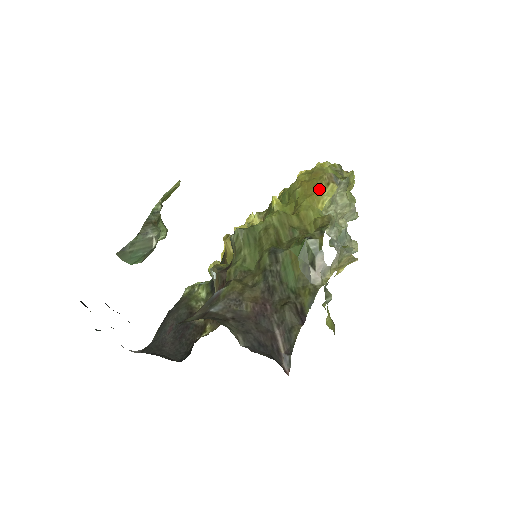
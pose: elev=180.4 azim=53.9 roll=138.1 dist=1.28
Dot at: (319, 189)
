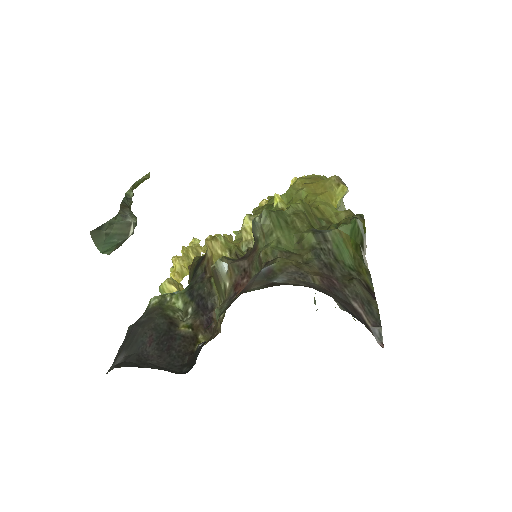
Dot at: (330, 188)
